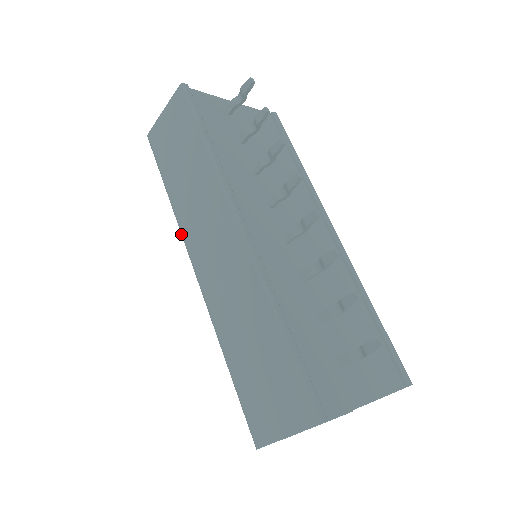
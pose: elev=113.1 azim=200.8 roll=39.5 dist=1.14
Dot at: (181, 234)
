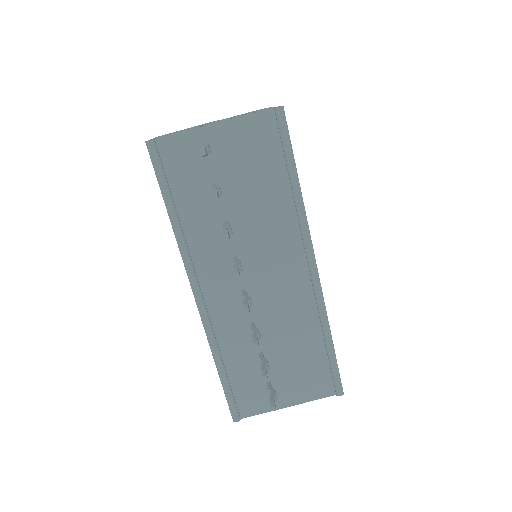
Dot at: occluded
